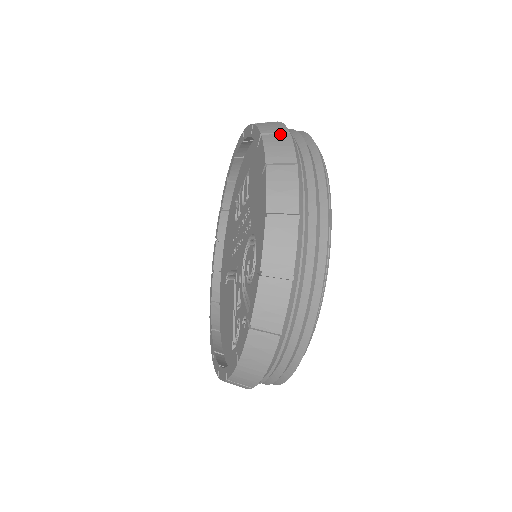
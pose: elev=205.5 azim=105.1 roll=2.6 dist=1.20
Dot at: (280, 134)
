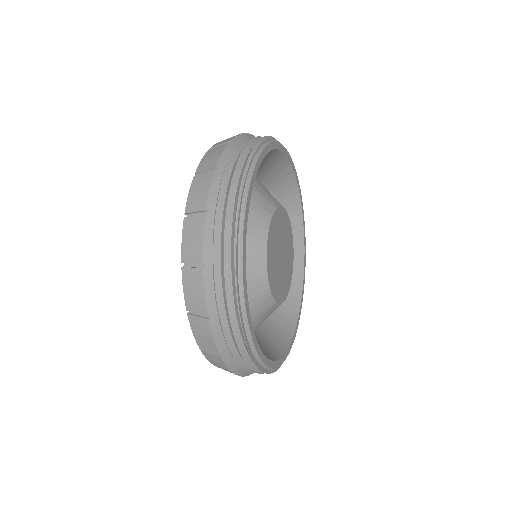
Dot at: occluded
